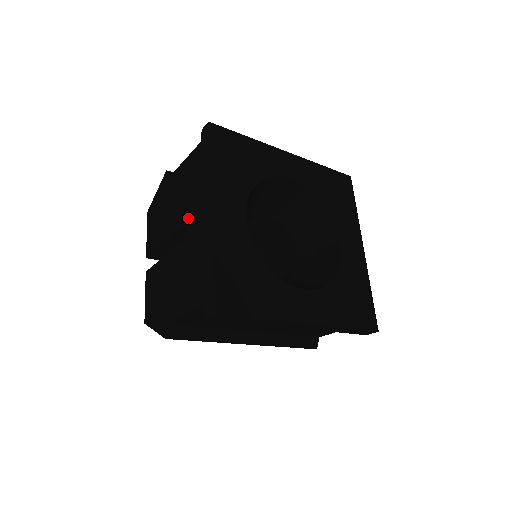
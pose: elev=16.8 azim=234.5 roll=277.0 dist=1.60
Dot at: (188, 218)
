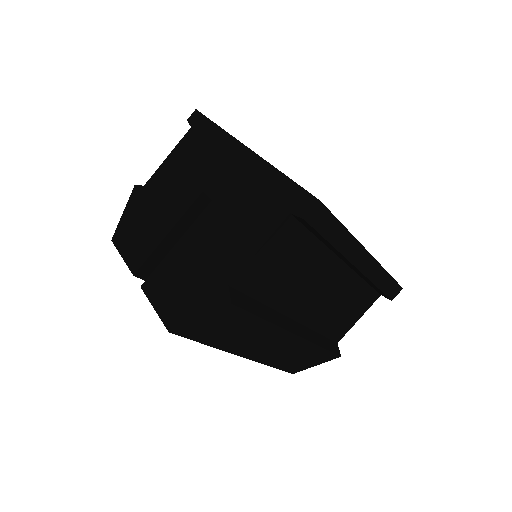
Dot at: (207, 182)
